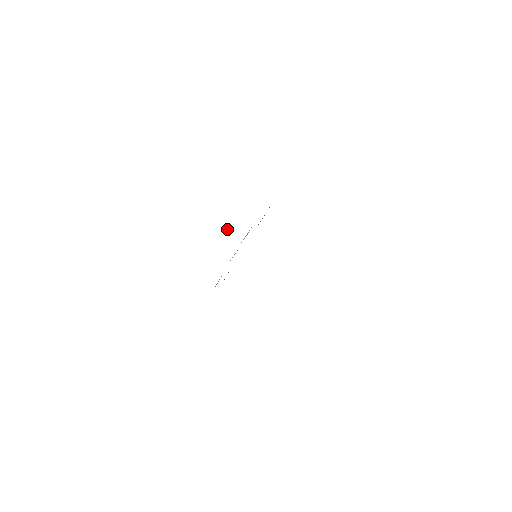
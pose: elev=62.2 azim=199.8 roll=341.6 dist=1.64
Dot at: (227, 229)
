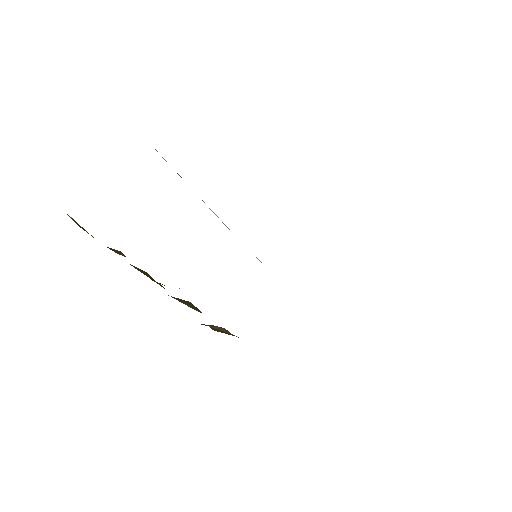
Dot at: occluded
